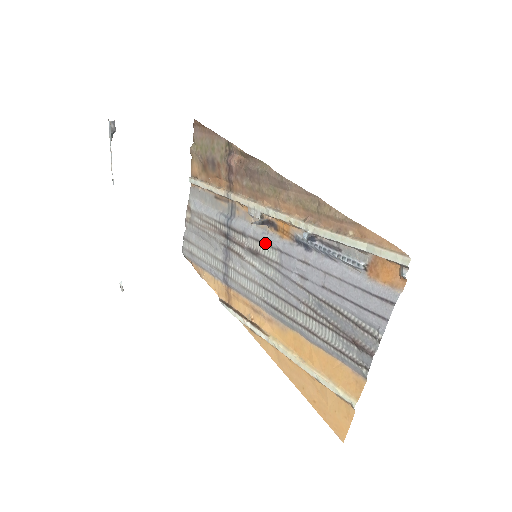
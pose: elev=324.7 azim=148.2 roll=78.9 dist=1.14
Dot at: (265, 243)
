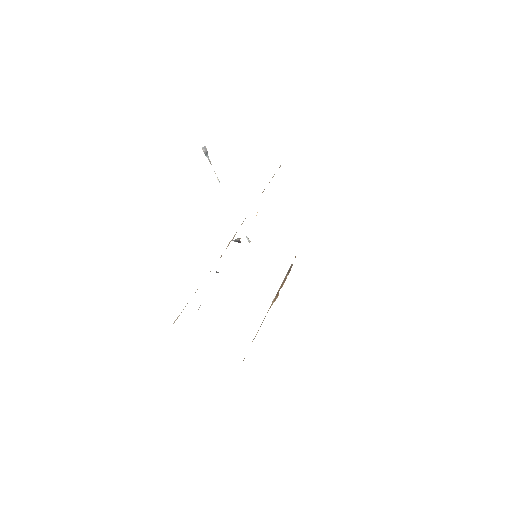
Dot at: occluded
